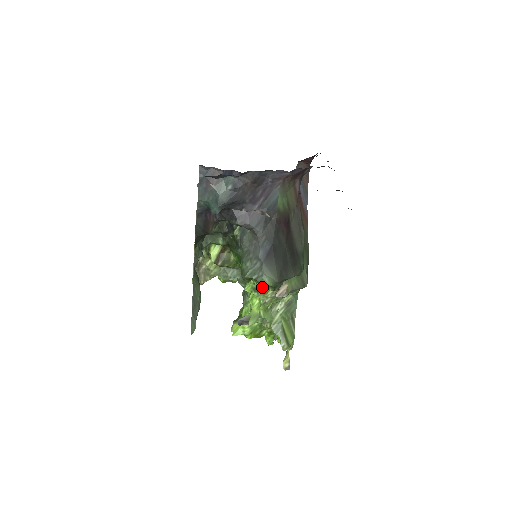
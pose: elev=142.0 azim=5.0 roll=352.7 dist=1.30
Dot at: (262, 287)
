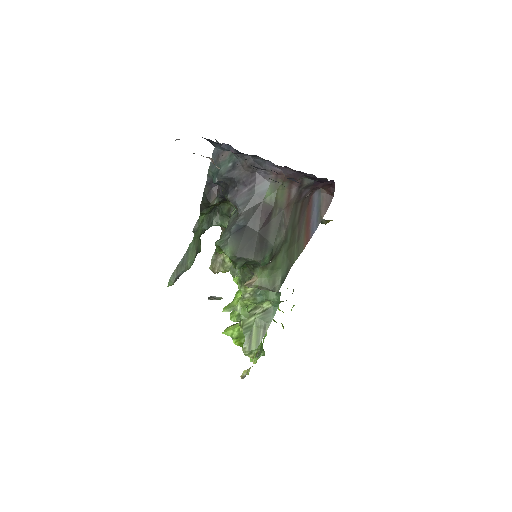
Dot at: (243, 278)
